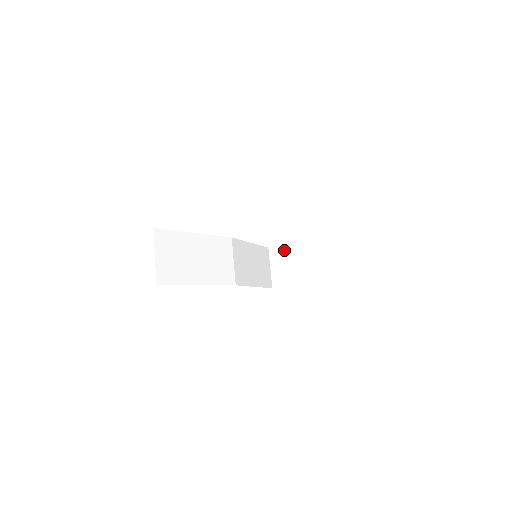
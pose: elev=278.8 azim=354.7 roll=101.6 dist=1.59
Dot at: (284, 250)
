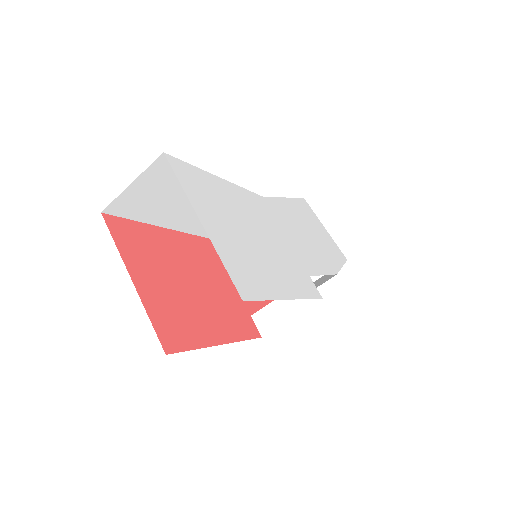
Dot at: occluded
